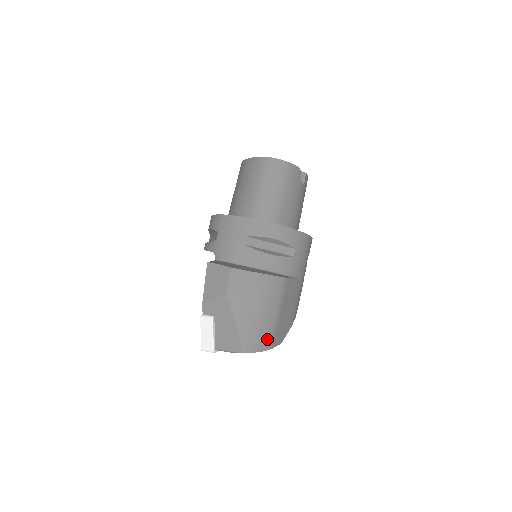
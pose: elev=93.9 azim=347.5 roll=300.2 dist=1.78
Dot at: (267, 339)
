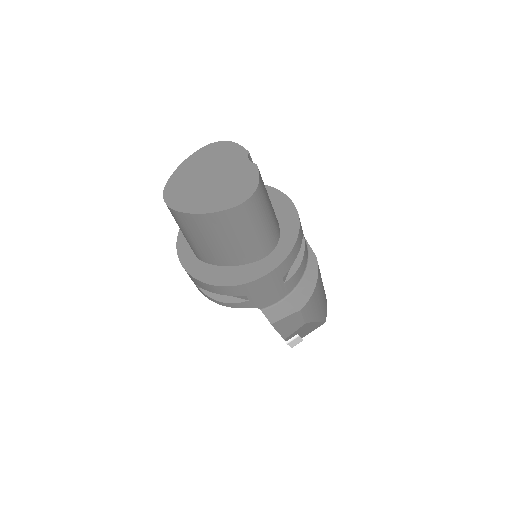
Dot at: (325, 296)
